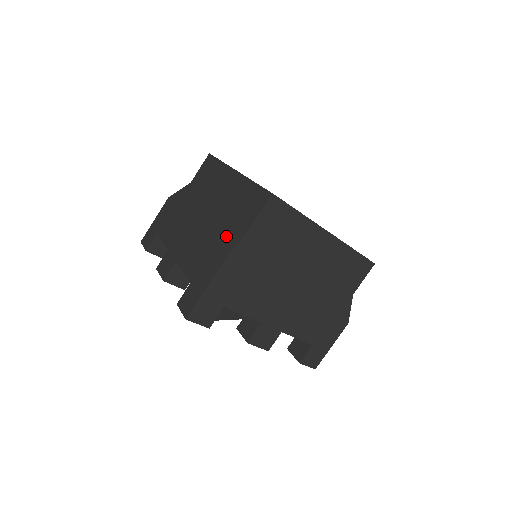
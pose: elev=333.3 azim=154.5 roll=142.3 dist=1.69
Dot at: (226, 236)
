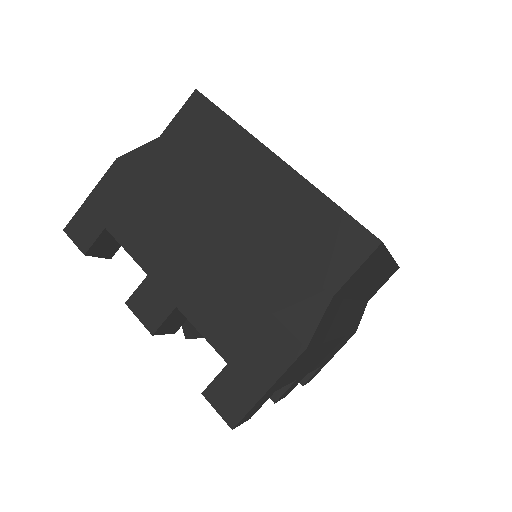
Dot at: (291, 295)
